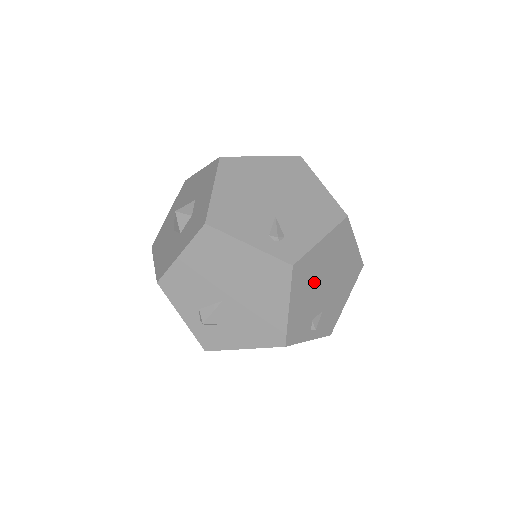
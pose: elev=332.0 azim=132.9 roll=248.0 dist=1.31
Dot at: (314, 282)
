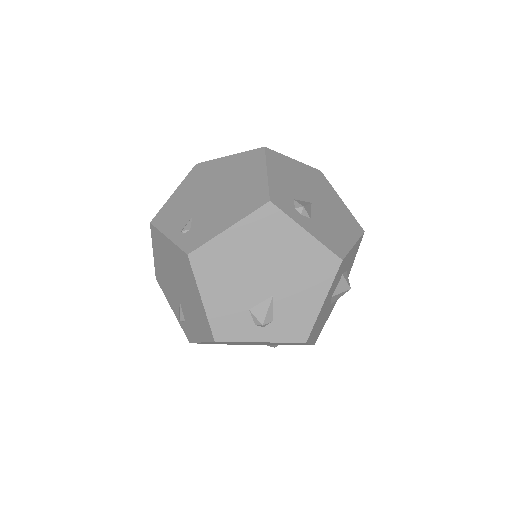
Dot at: occluded
